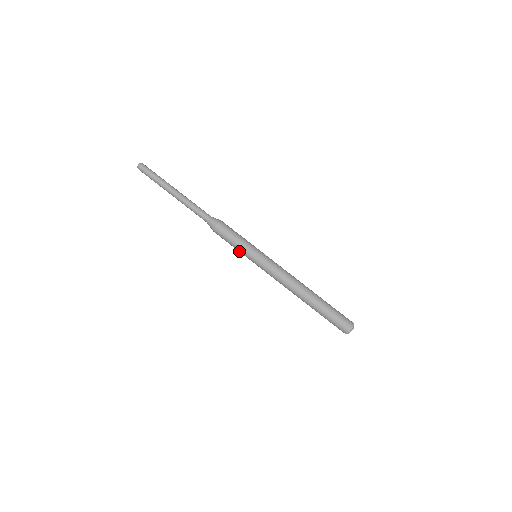
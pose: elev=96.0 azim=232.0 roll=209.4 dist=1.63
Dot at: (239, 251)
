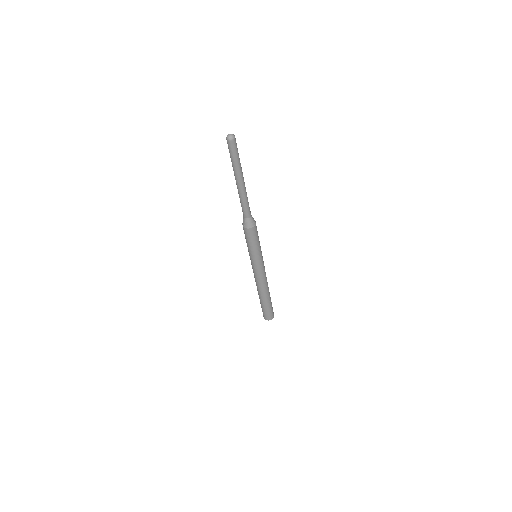
Dot at: (249, 249)
